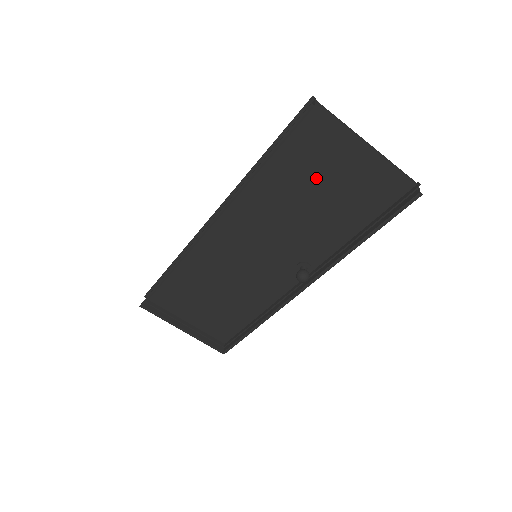
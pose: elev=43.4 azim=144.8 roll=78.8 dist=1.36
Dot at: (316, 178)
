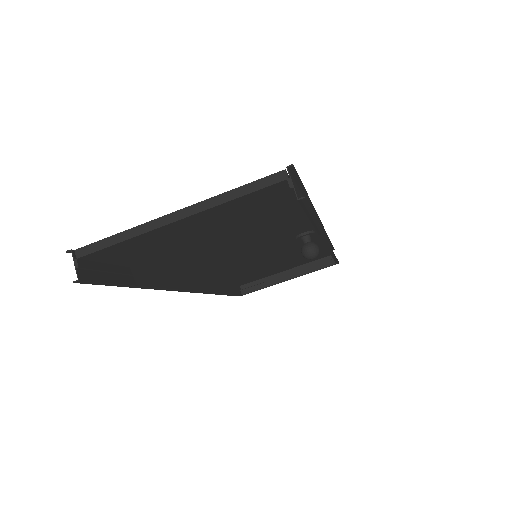
Dot at: (193, 244)
